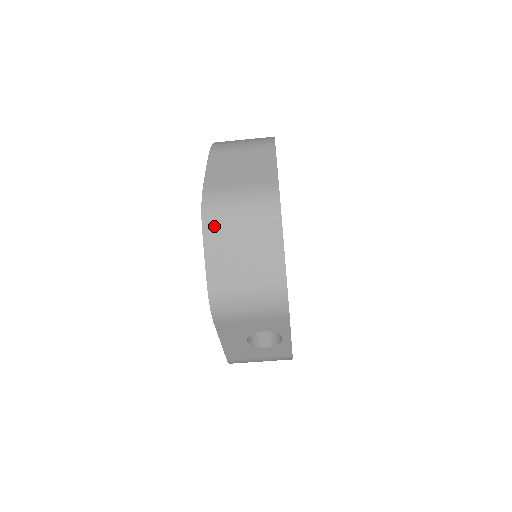
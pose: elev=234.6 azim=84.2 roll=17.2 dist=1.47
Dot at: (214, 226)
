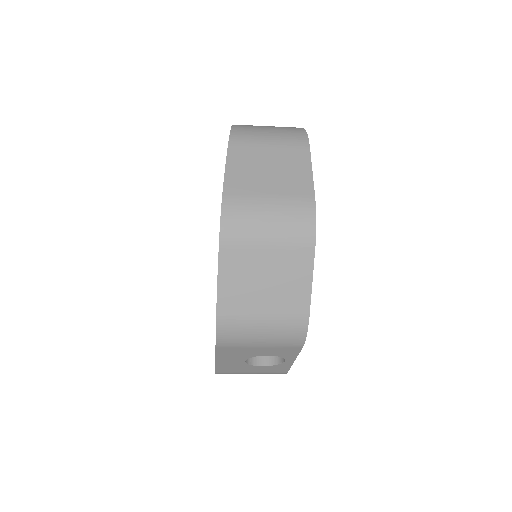
Dot at: (234, 244)
